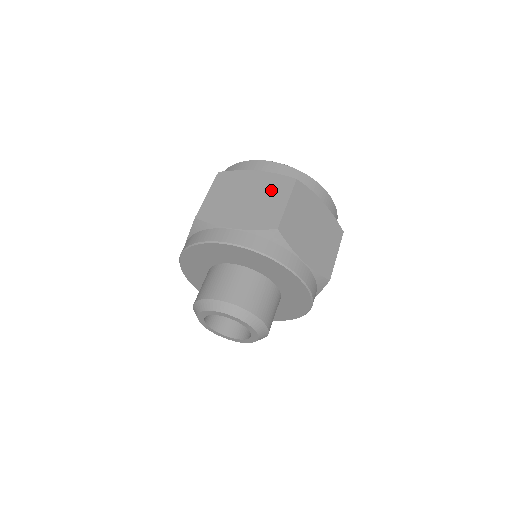
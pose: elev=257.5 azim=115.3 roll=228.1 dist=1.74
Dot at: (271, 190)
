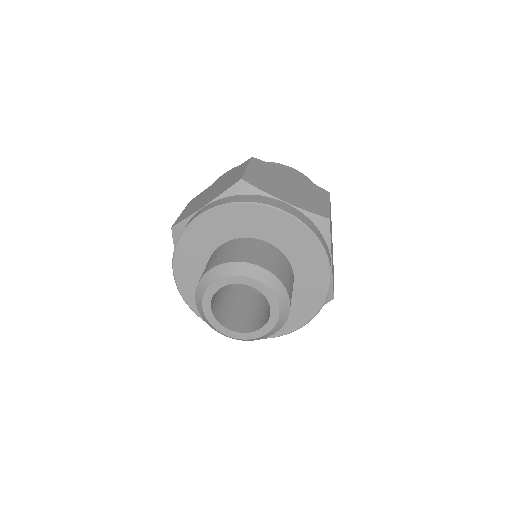
Dot at: (311, 190)
